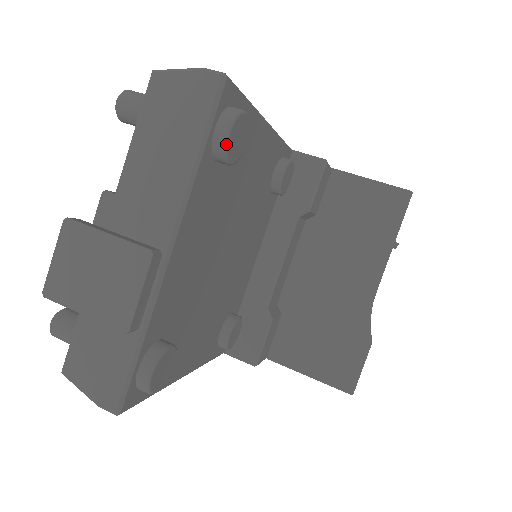
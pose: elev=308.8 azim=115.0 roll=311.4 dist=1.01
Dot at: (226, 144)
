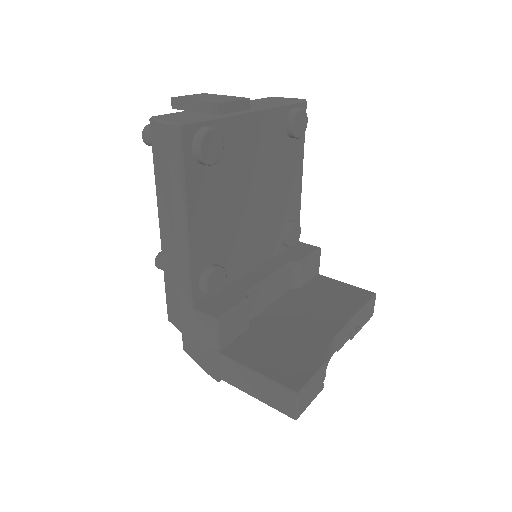
Dot at: (298, 111)
